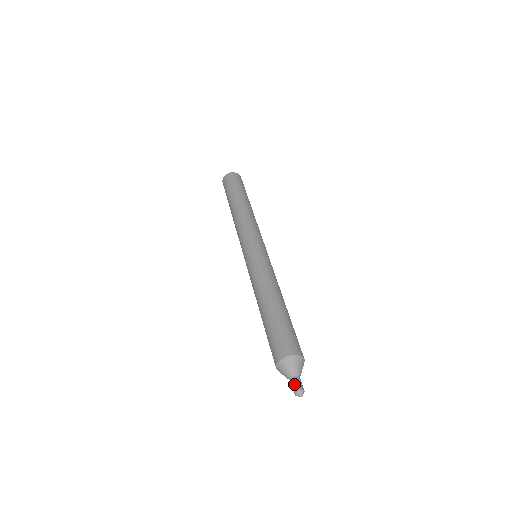
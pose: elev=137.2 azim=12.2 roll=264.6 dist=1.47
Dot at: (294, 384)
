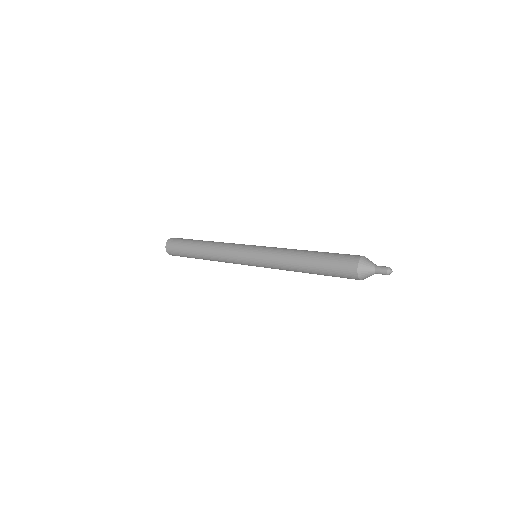
Dot at: (381, 267)
